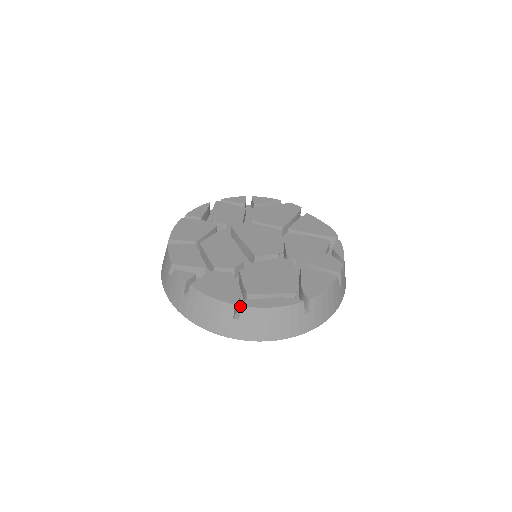
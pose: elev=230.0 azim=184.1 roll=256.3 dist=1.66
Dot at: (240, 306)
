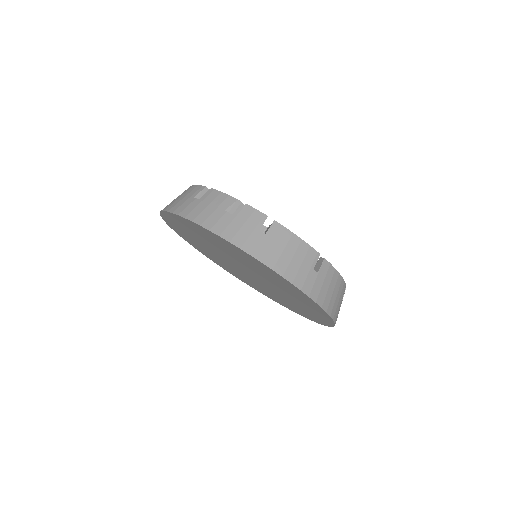
Dot at: occluded
